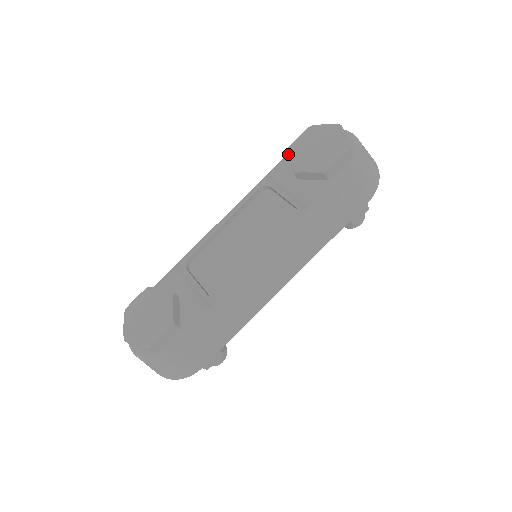
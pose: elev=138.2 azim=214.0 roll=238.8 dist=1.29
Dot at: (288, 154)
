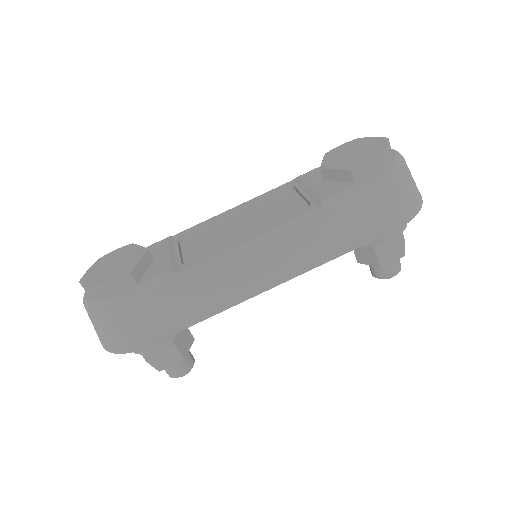
Dot at: occluded
